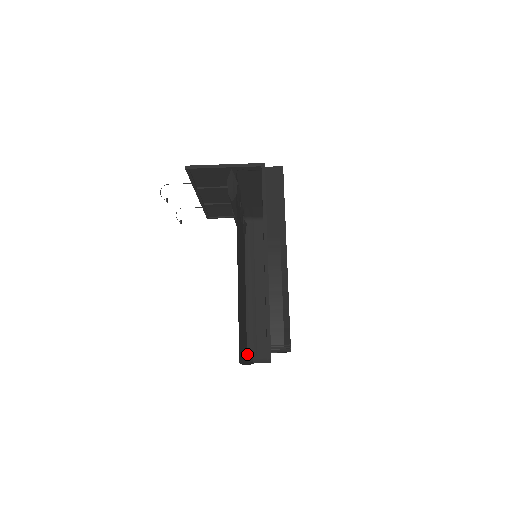
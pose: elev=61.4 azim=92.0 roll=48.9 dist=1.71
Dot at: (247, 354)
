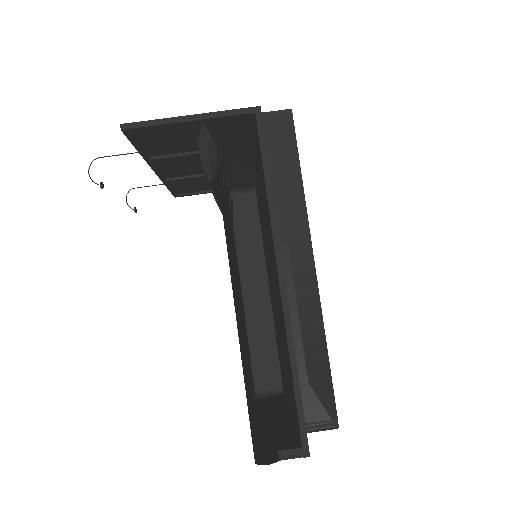
Dot at: (254, 387)
